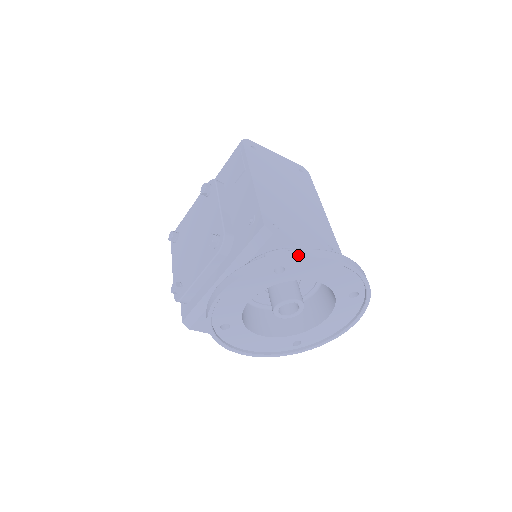
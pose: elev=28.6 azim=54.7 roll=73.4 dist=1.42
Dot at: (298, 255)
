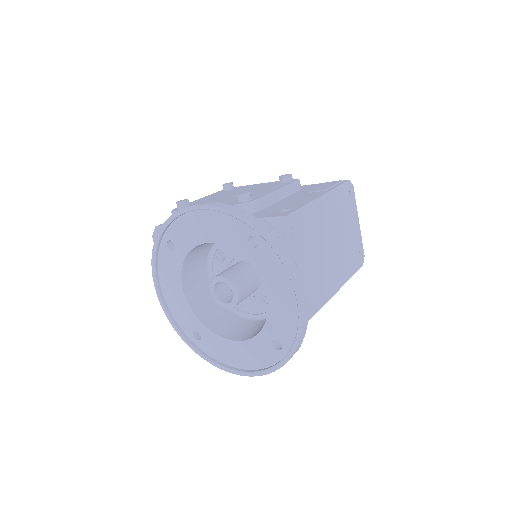
Dot at: (278, 245)
